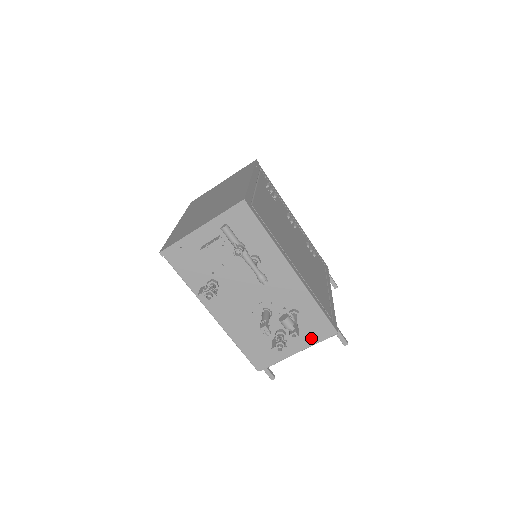
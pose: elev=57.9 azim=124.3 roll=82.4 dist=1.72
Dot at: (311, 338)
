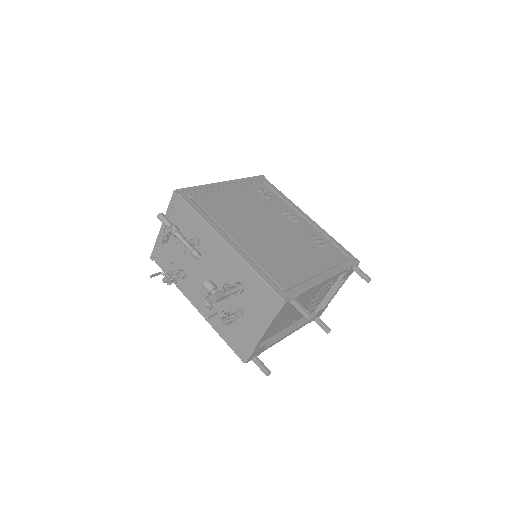
Dot at: (266, 313)
